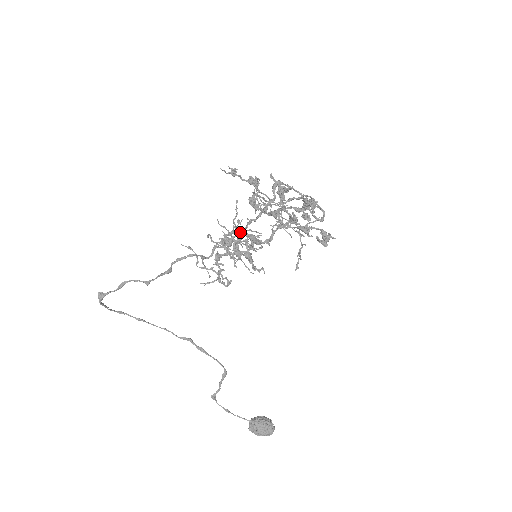
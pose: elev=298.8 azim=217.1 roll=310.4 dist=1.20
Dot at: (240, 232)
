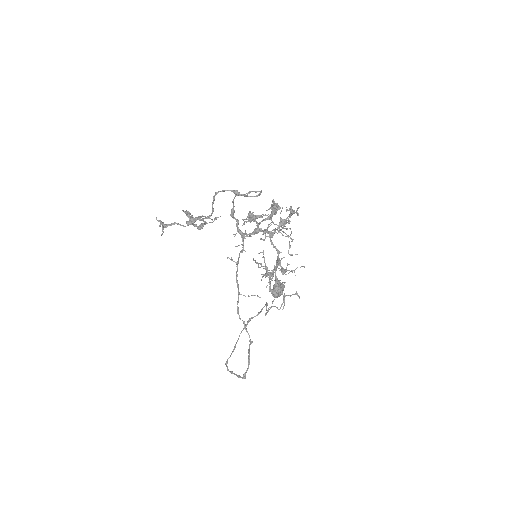
Dot at: (276, 270)
